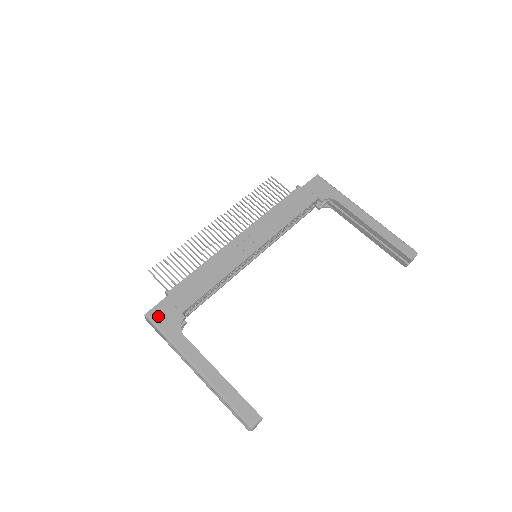
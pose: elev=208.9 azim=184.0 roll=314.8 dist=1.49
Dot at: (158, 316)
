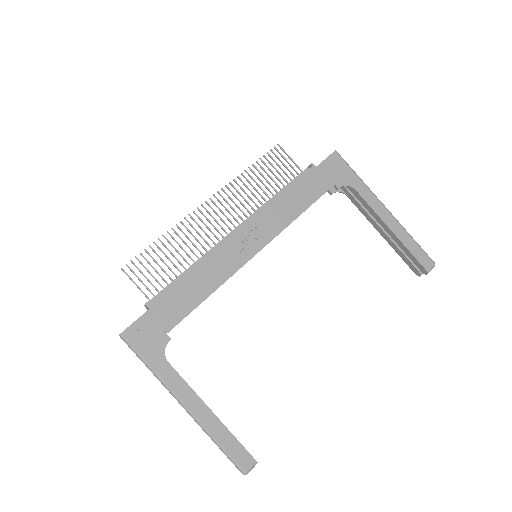
Dot at: (137, 337)
